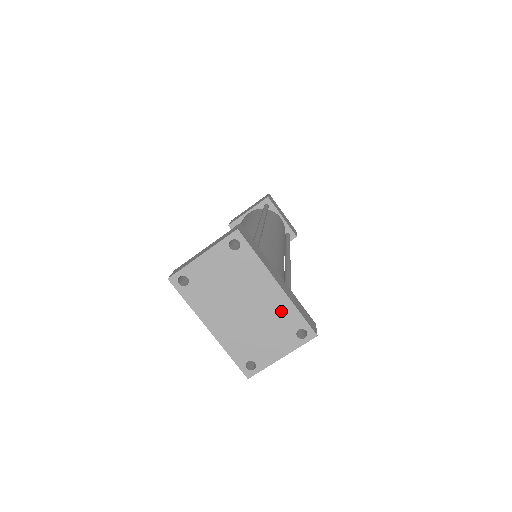
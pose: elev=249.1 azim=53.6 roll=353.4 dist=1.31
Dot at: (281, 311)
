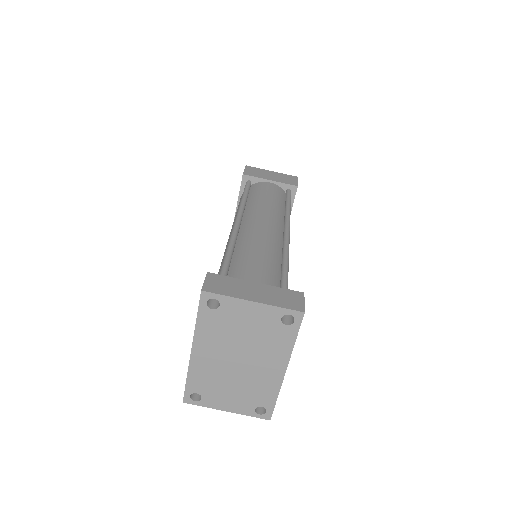
Dot at: (265, 387)
